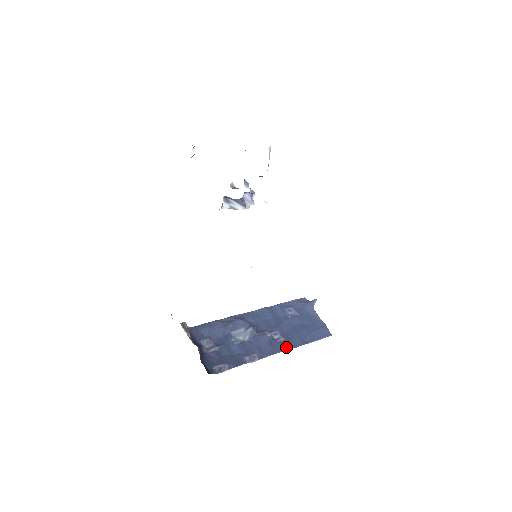
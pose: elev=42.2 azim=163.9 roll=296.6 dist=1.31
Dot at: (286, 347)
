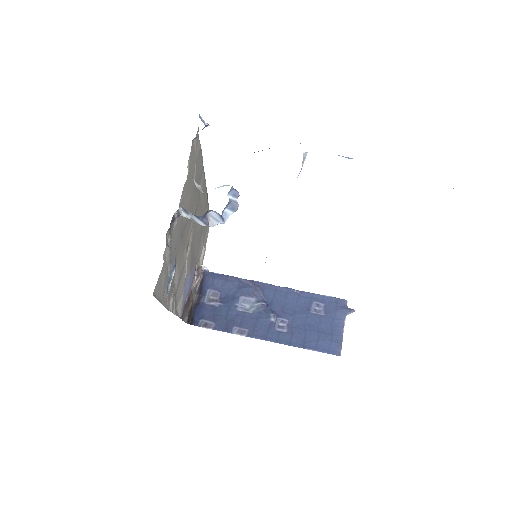
Dot at: (281, 340)
